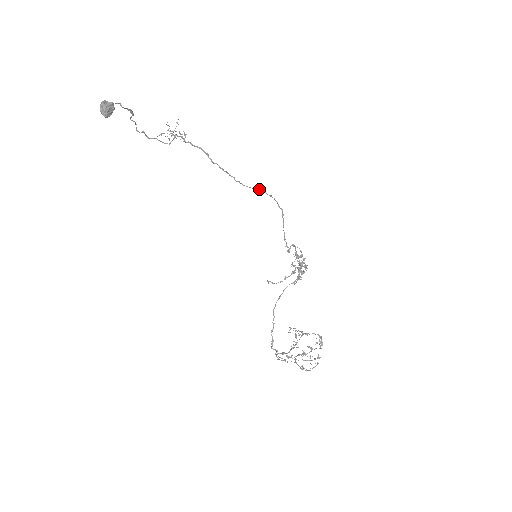
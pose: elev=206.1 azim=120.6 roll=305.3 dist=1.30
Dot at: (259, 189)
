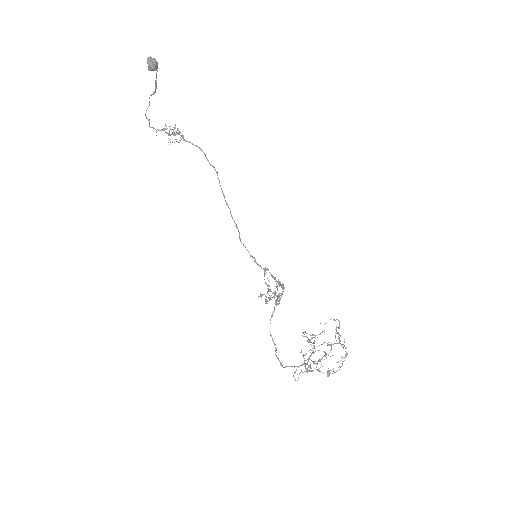
Dot at: (230, 213)
